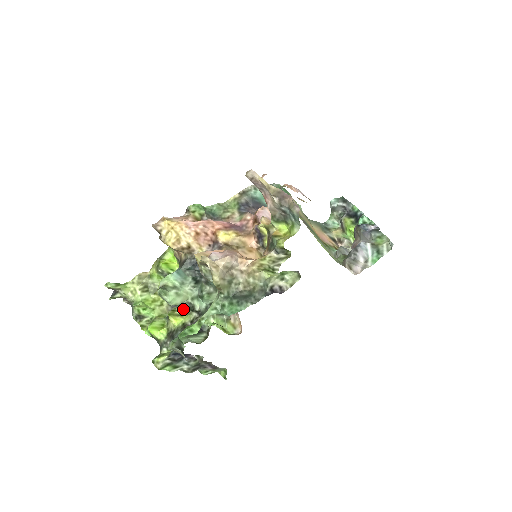
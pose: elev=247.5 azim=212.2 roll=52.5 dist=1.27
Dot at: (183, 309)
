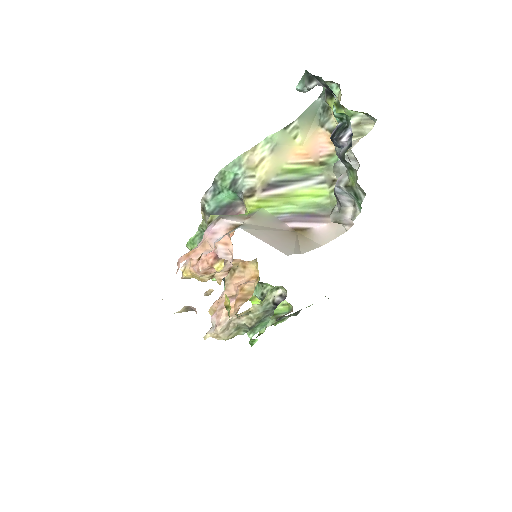
Dot at: occluded
